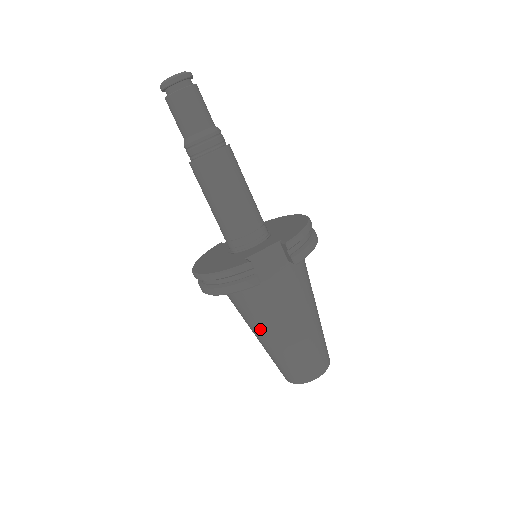
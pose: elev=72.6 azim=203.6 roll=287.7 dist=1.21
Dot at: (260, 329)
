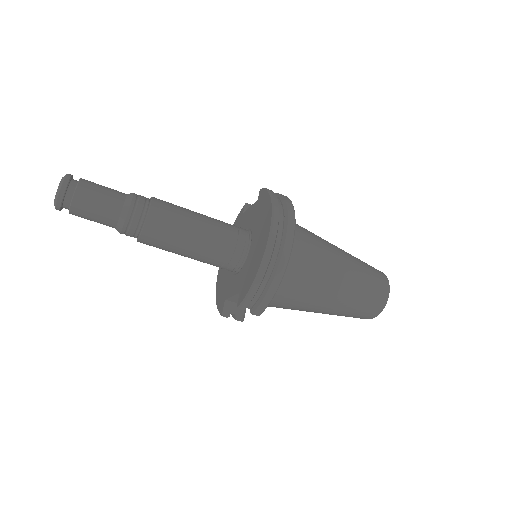
Dot at: occluded
